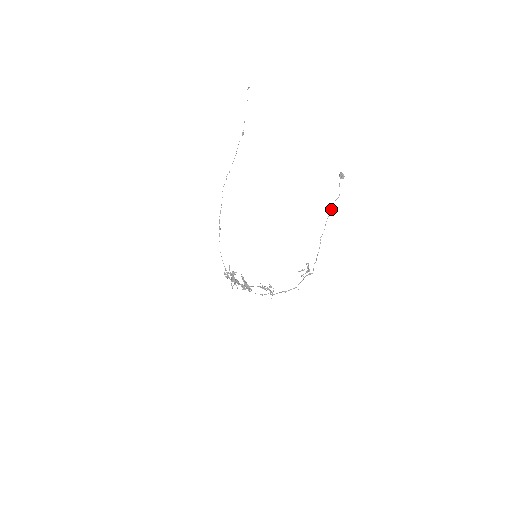
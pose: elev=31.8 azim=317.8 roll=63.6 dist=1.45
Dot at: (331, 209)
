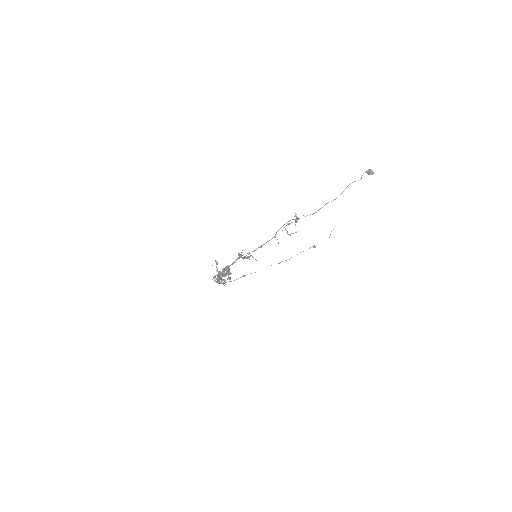
Dot at: (347, 186)
